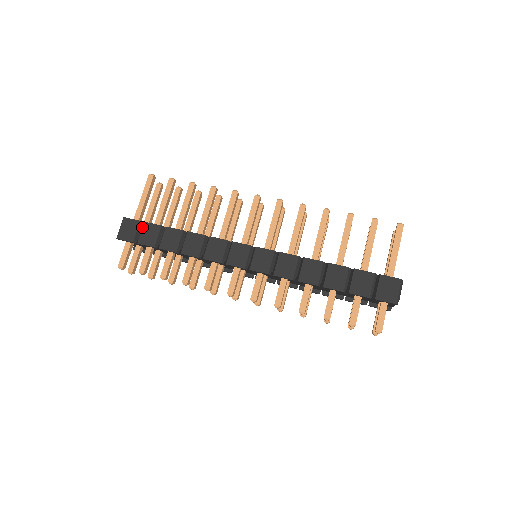
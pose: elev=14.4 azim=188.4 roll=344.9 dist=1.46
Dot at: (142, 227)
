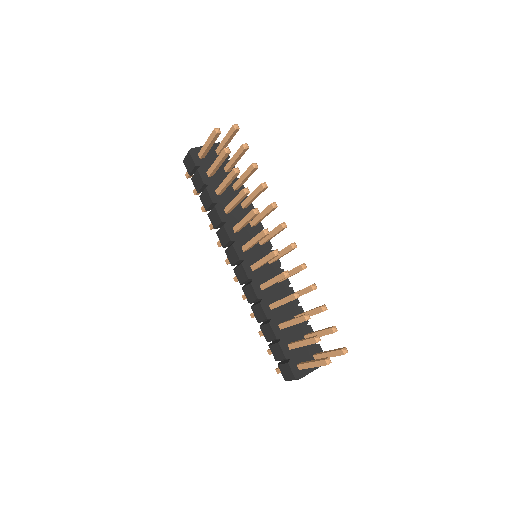
Dot at: (198, 168)
